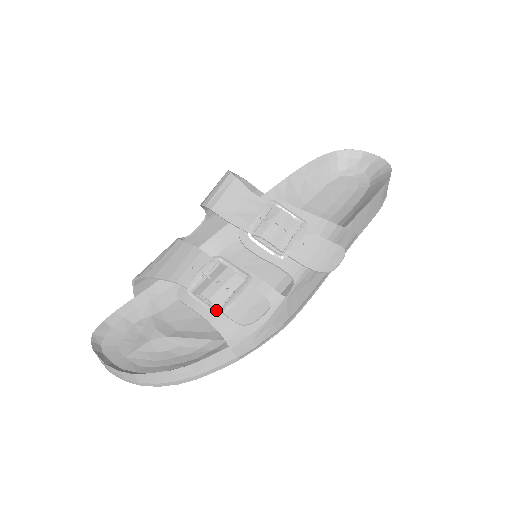
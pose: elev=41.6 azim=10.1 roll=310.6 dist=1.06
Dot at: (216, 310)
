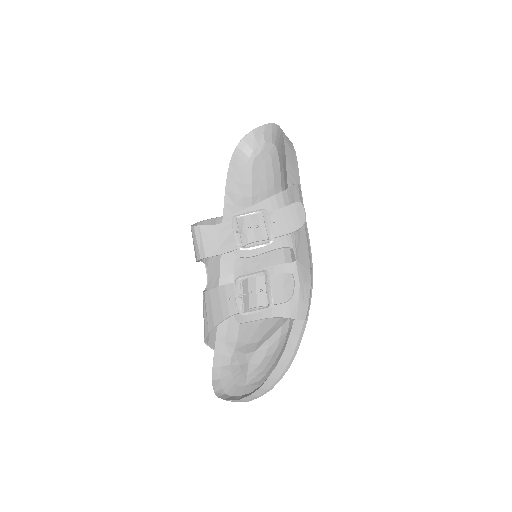
Dot at: (267, 307)
